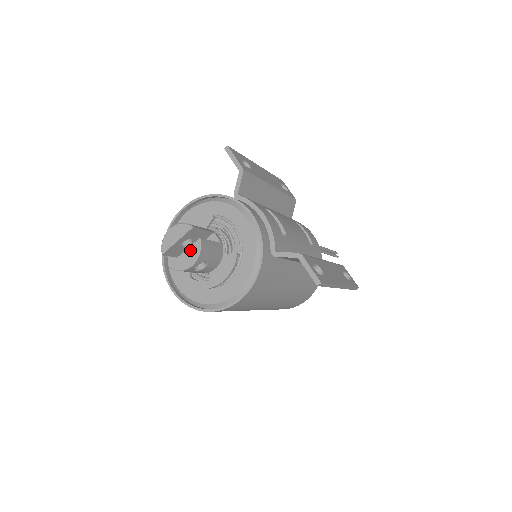
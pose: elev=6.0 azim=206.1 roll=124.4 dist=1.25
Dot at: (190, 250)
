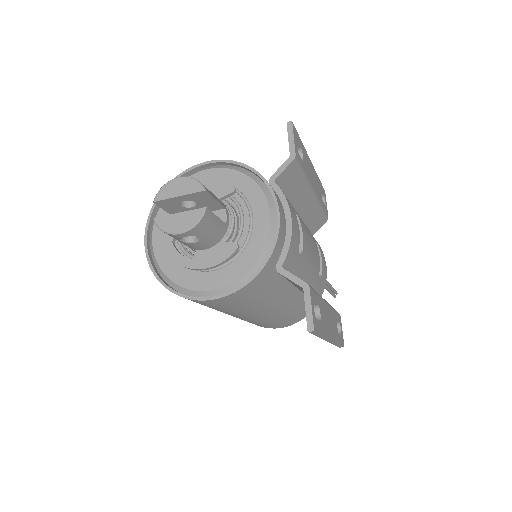
Dot at: (188, 214)
